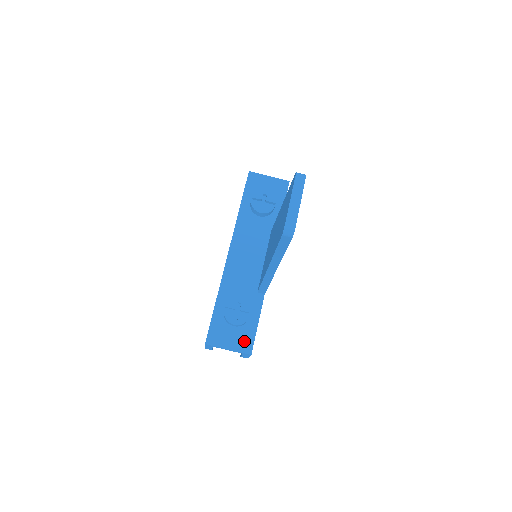
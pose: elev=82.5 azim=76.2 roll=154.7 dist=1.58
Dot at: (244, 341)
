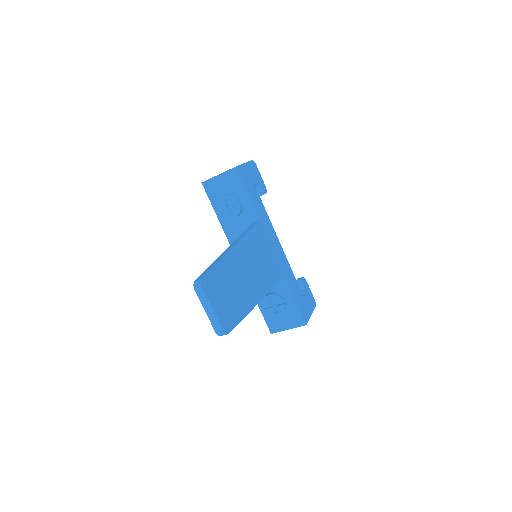
Dot at: (295, 318)
